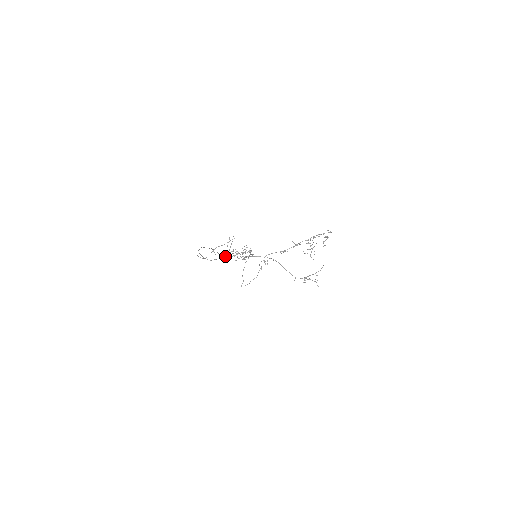
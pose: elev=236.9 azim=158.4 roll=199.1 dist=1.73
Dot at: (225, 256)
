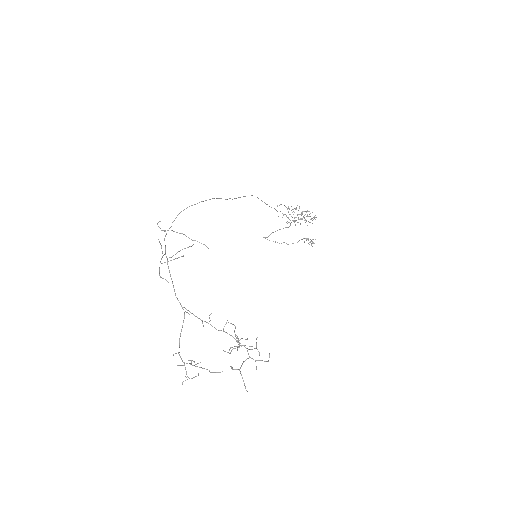
Dot at: (166, 257)
